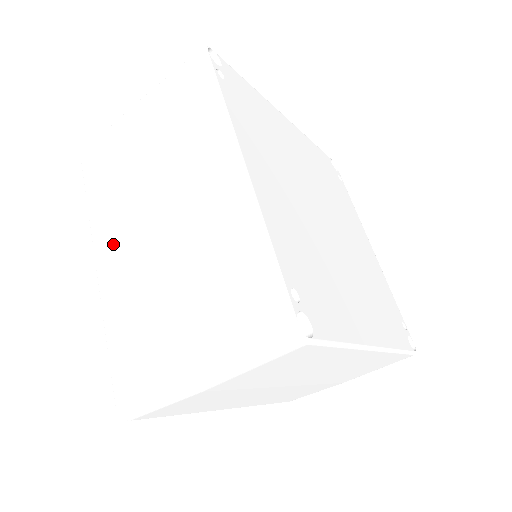
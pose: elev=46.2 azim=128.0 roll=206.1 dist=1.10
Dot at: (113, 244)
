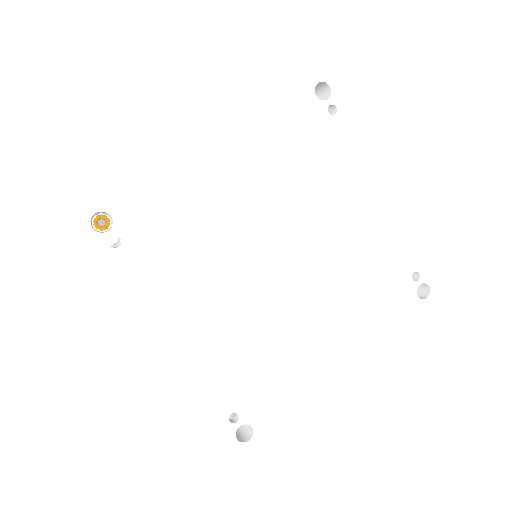
Dot at: occluded
